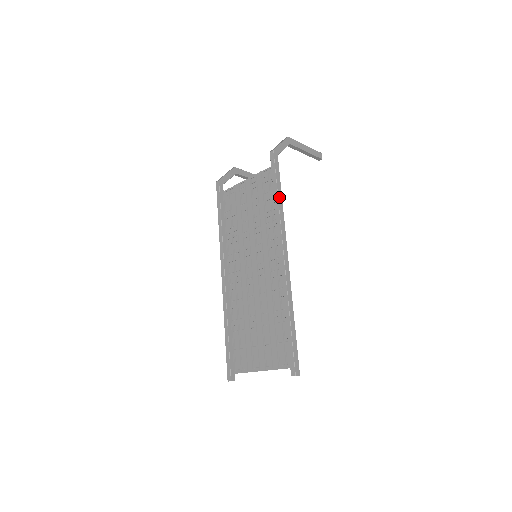
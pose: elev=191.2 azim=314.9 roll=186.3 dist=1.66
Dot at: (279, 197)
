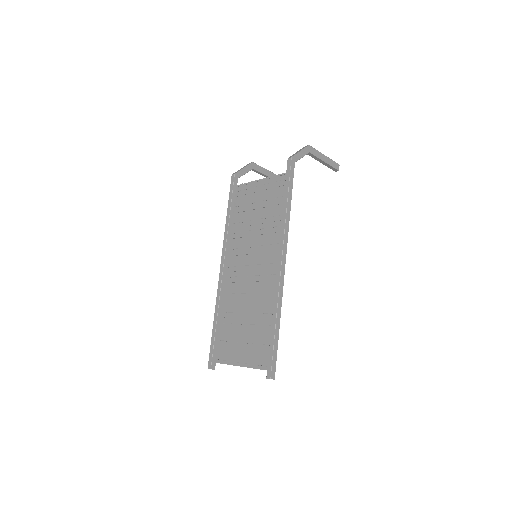
Dot at: (288, 205)
